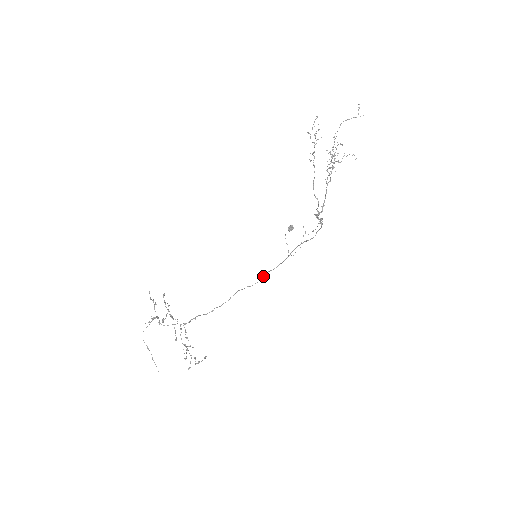
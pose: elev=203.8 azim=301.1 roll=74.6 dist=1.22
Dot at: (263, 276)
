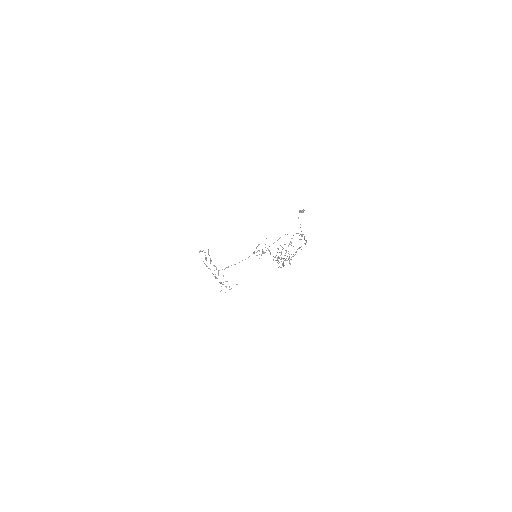
Dot at: occluded
